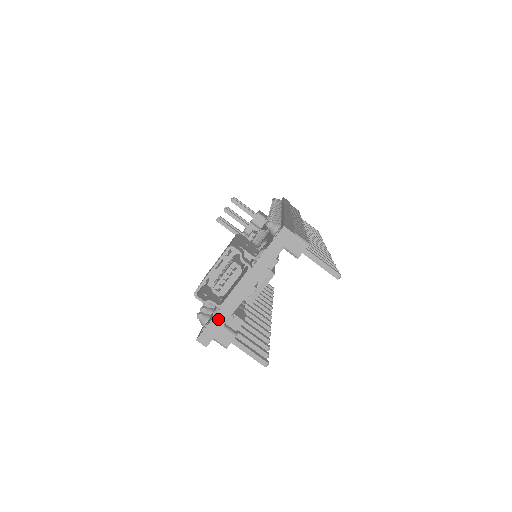
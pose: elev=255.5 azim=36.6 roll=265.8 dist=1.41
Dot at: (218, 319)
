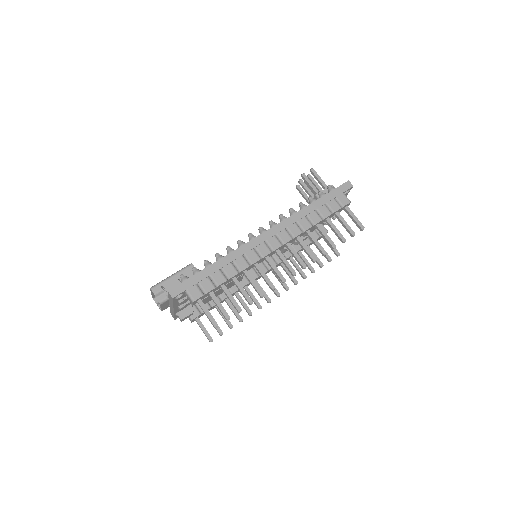
Dot at: (172, 312)
